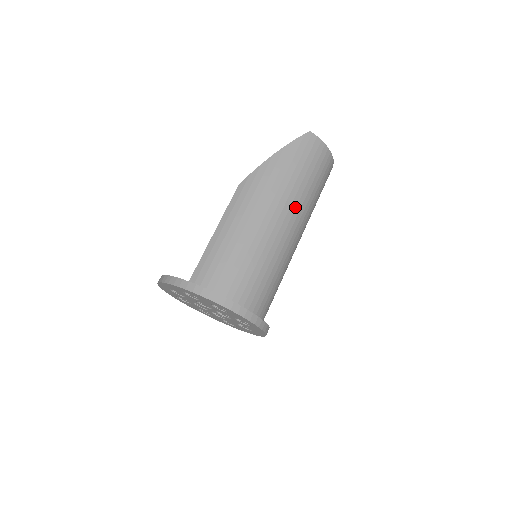
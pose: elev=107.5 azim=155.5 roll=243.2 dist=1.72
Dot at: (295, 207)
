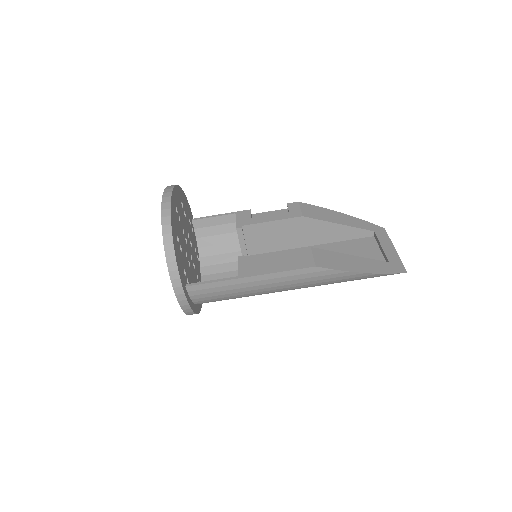
Dot at: occluded
